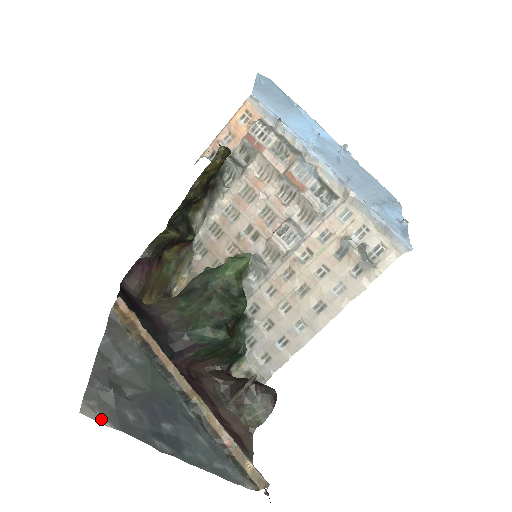
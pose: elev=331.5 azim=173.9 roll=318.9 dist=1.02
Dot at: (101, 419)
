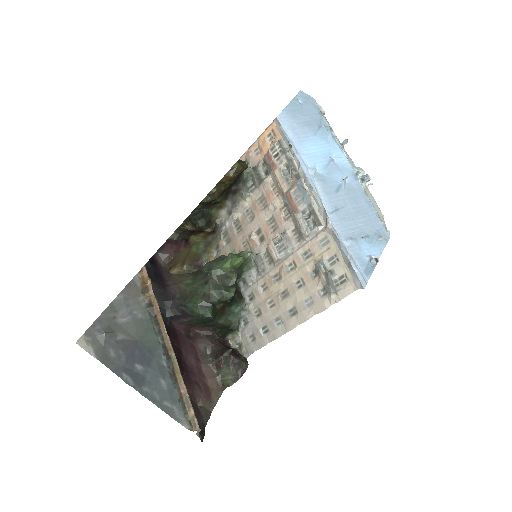
Dot at: (90, 350)
